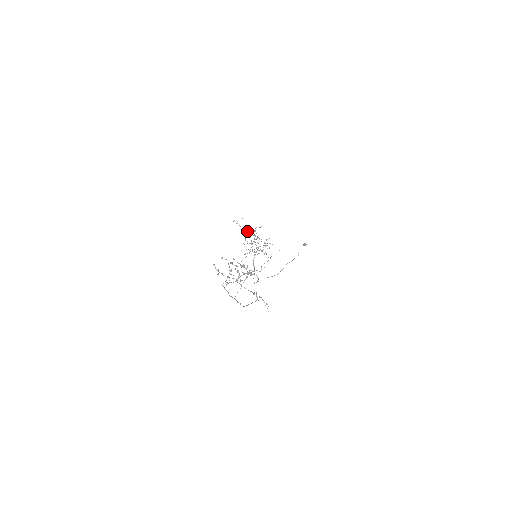
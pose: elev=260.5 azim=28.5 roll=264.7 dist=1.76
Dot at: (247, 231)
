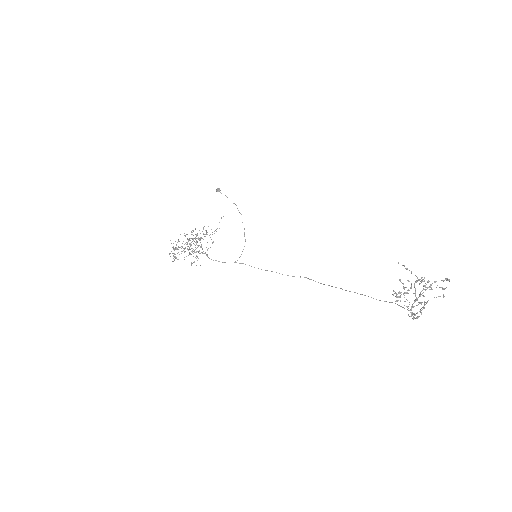
Dot at: occluded
